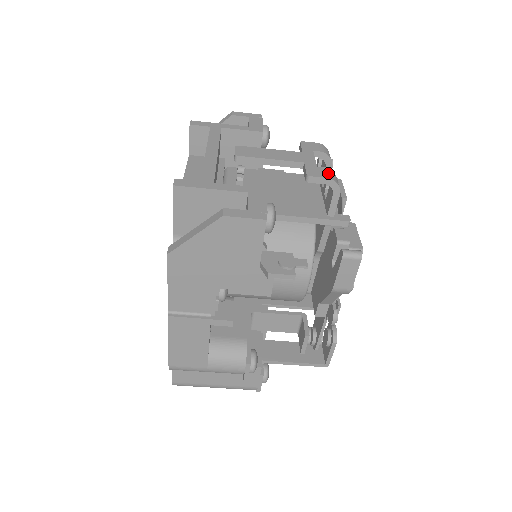
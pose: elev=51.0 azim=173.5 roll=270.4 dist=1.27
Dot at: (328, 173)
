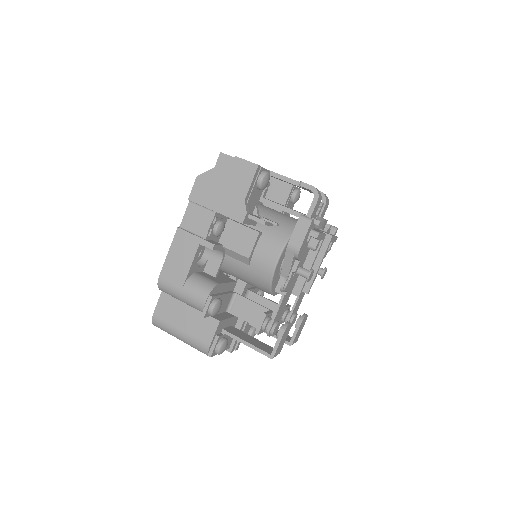
Dot at: occluded
